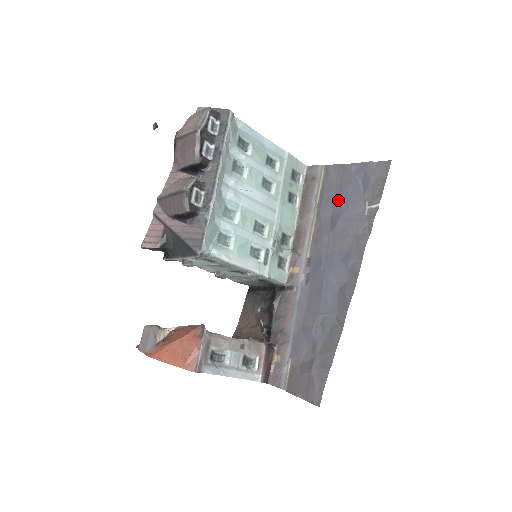
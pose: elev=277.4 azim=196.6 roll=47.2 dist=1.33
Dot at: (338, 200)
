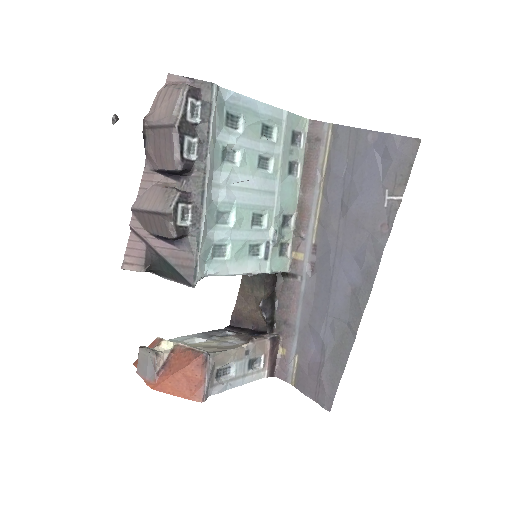
Dot at: (350, 178)
